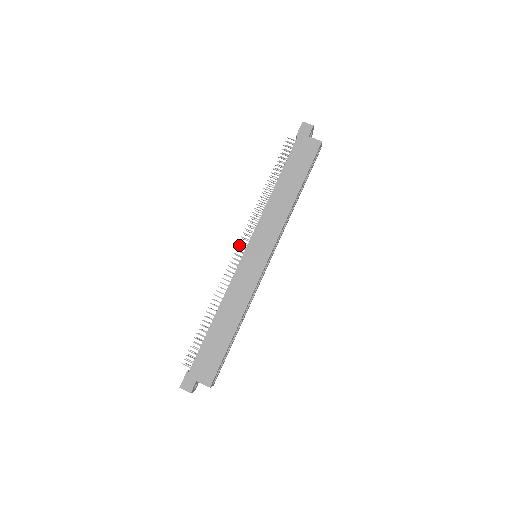
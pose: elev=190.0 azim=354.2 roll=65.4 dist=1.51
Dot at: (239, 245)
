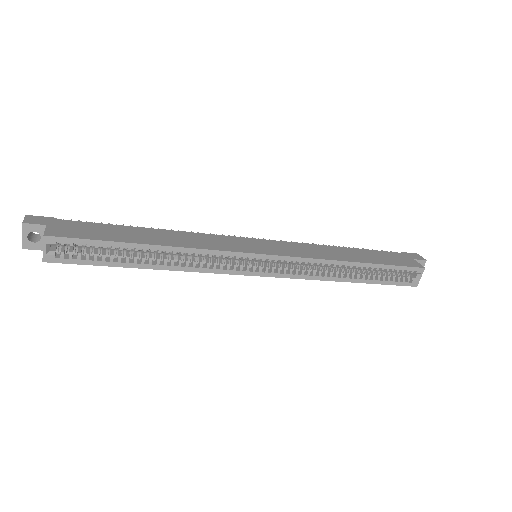
Dot at: occluded
